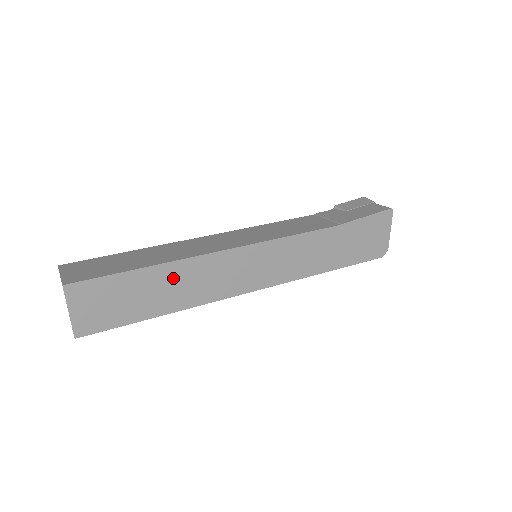
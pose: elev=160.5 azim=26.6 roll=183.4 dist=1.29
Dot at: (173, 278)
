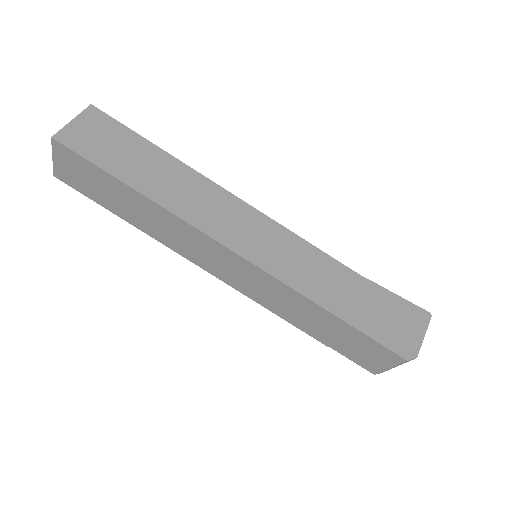
Dot at: (173, 174)
